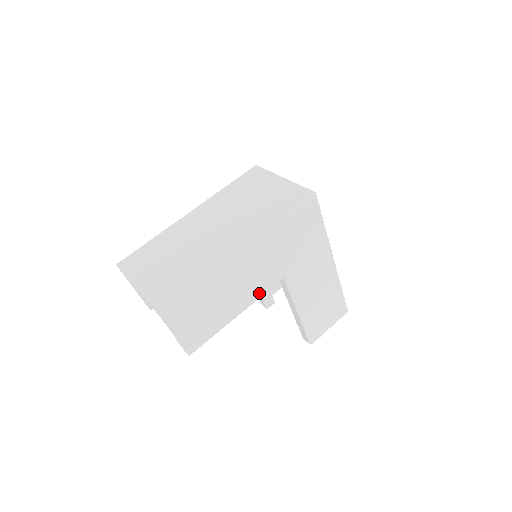
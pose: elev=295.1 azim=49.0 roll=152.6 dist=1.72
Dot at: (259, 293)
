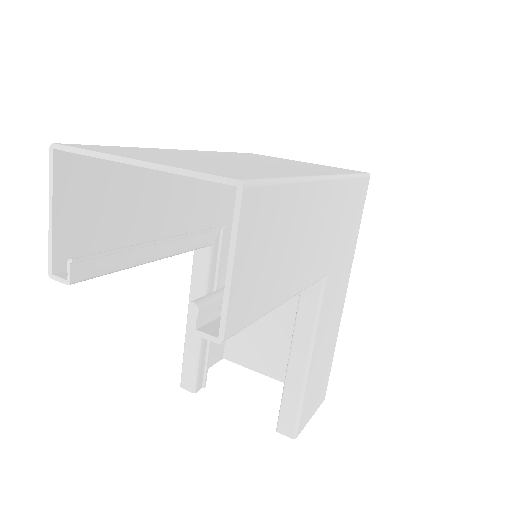
Dot at: (308, 278)
